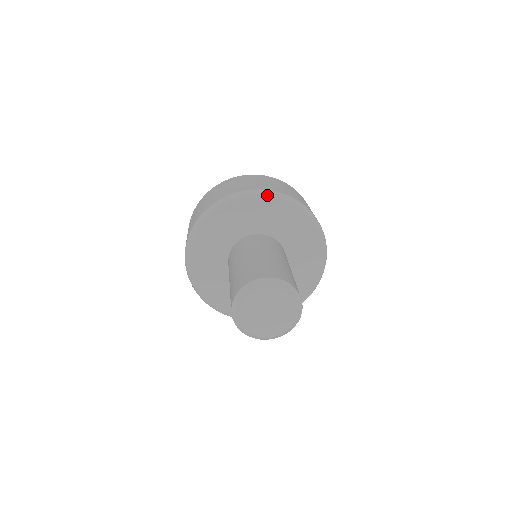
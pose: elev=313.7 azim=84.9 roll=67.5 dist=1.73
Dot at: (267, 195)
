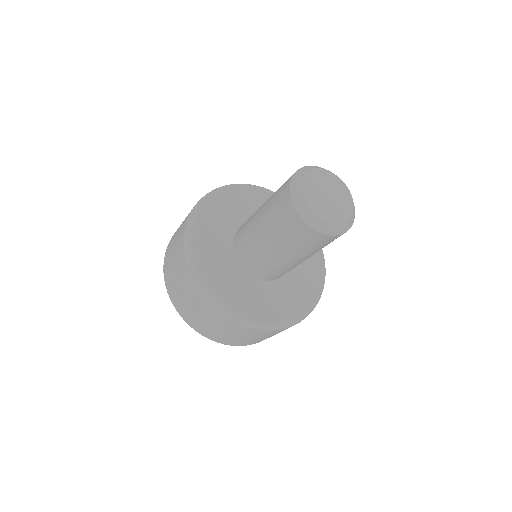
Dot at: (253, 186)
